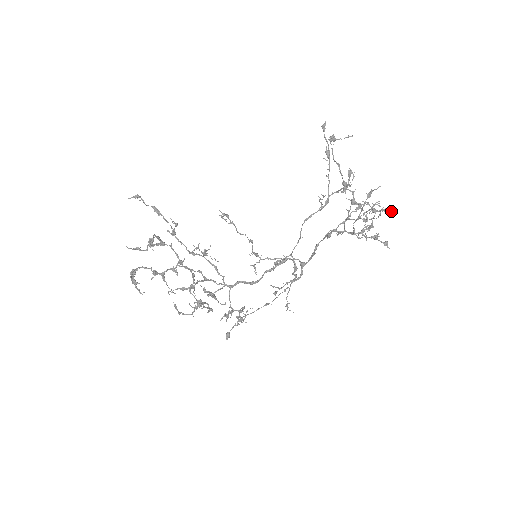
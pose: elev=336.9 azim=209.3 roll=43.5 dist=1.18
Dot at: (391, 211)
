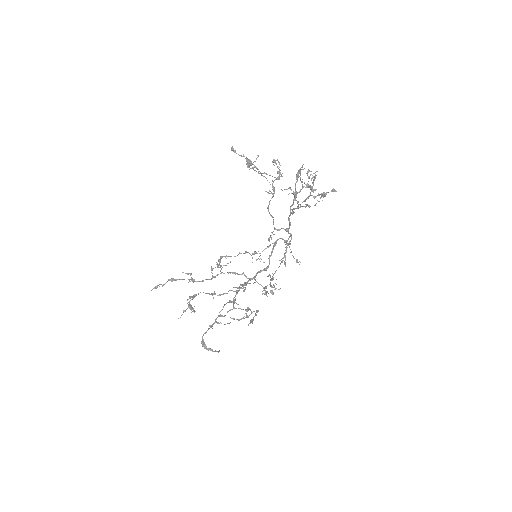
Dot at: occluded
